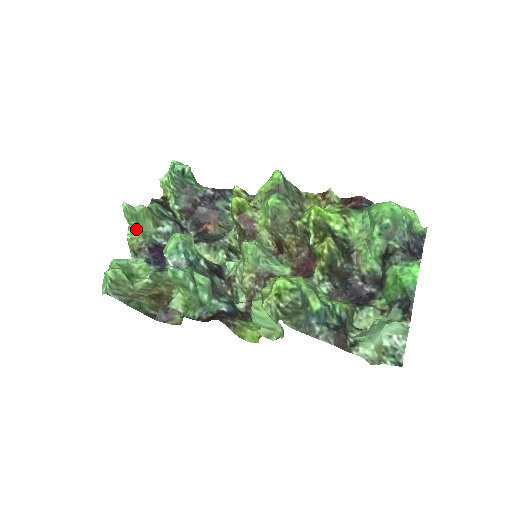
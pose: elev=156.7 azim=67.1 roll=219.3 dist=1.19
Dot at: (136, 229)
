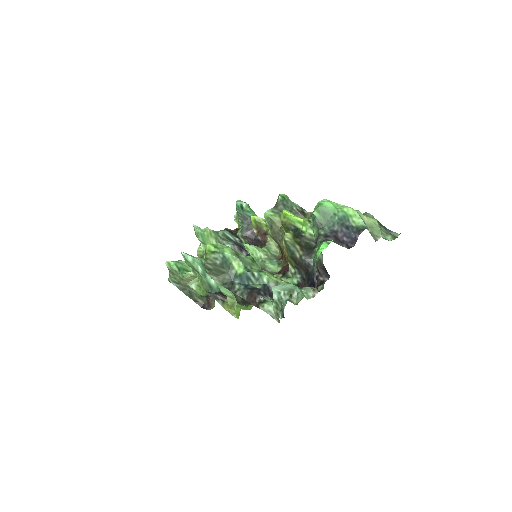
Dot at: (204, 245)
